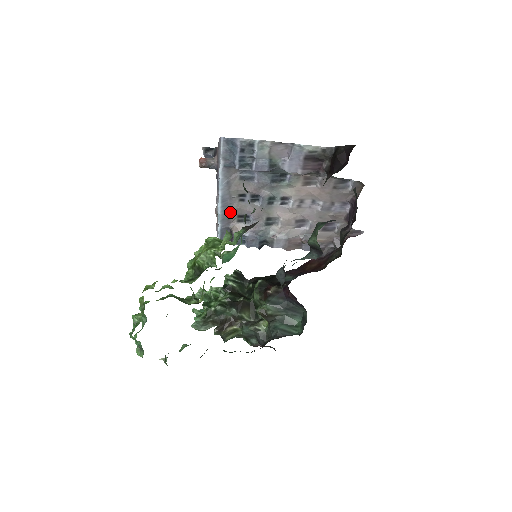
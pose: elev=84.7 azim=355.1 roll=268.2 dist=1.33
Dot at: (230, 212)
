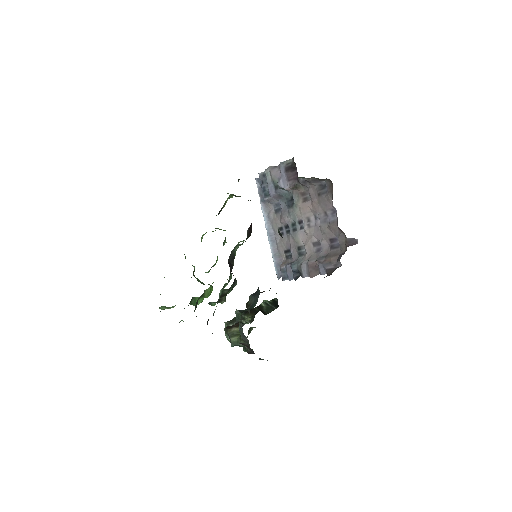
Dot at: (279, 248)
